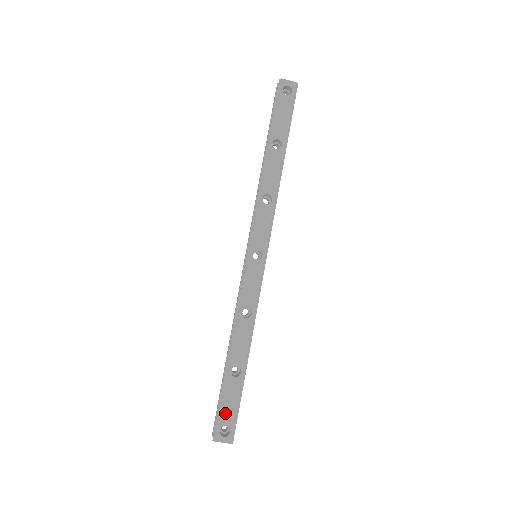
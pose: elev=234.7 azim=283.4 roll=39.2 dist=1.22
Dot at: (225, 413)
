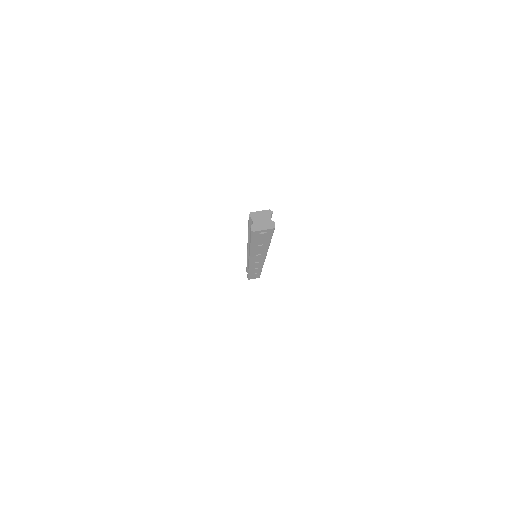
Dot at: occluded
